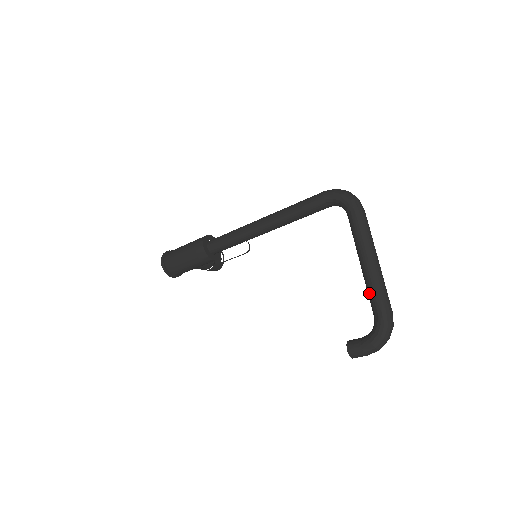
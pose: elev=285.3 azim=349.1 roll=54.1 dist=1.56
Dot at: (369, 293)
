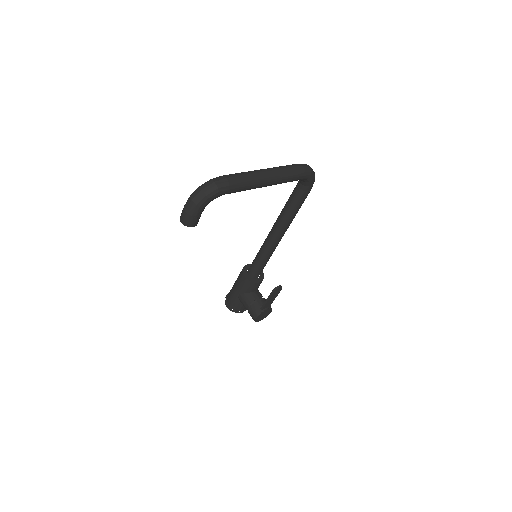
Dot at: occluded
